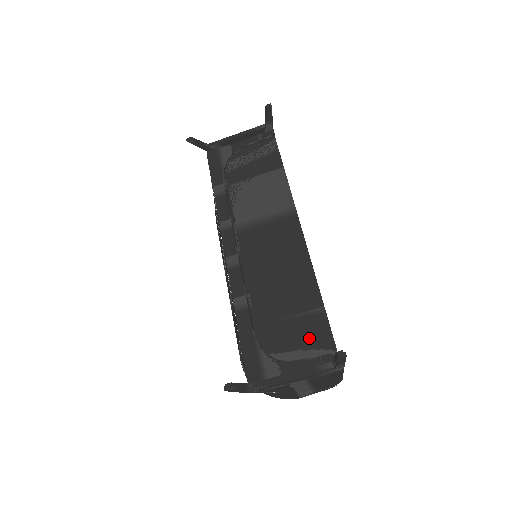
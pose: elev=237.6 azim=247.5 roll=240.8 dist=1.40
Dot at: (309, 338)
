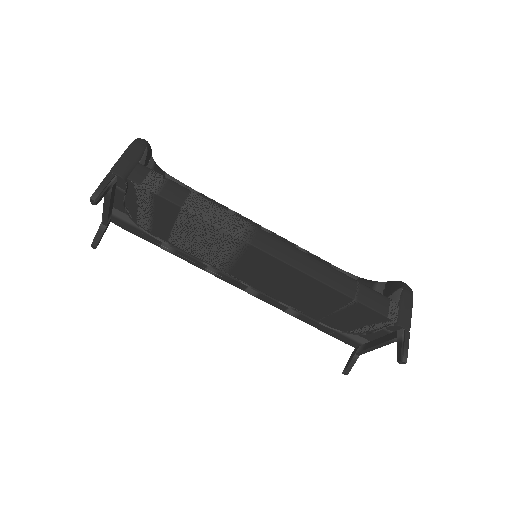
Dot at: (365, 319)
